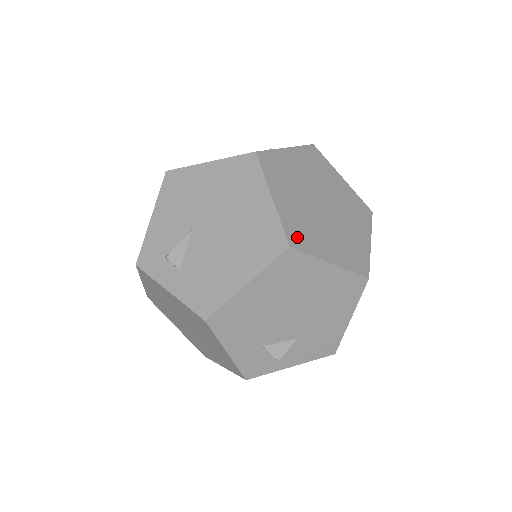
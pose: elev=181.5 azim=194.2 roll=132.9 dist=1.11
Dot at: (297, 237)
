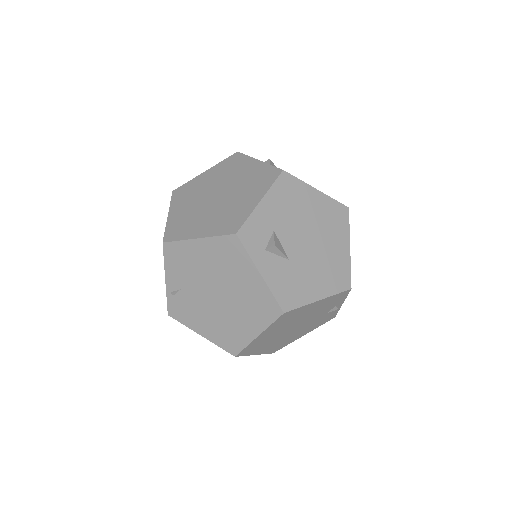
Dot at: occluded
